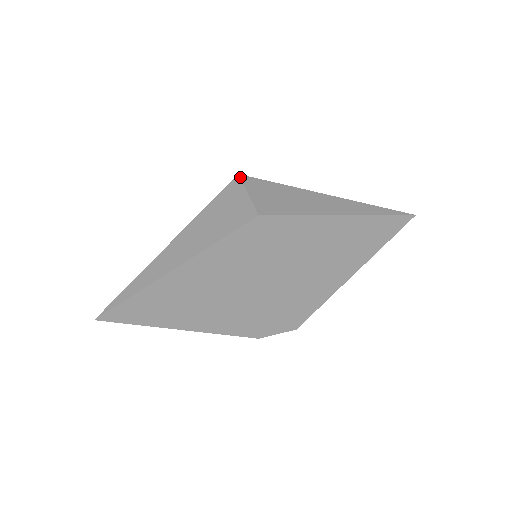
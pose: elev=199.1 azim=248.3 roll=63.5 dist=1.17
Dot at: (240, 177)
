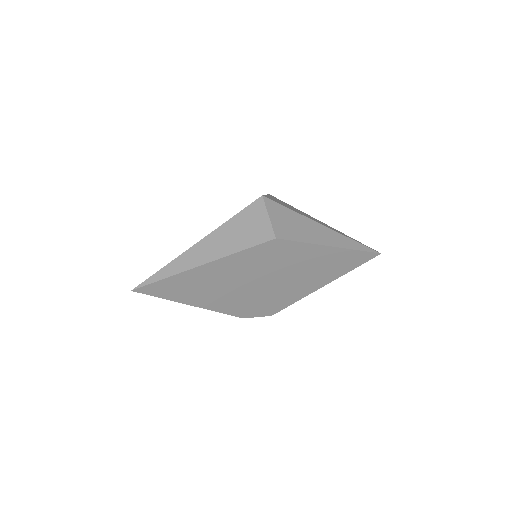
Dot at: (264, 199)
